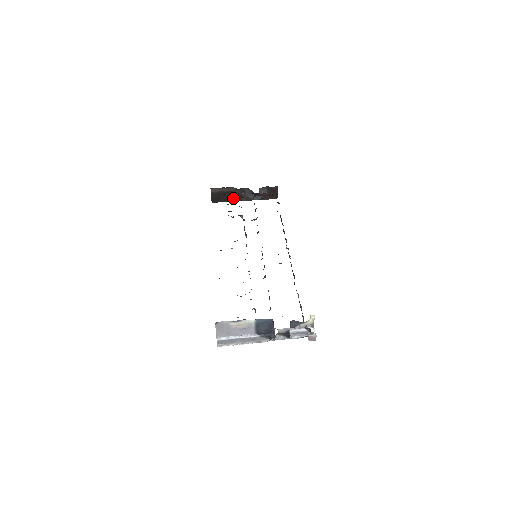
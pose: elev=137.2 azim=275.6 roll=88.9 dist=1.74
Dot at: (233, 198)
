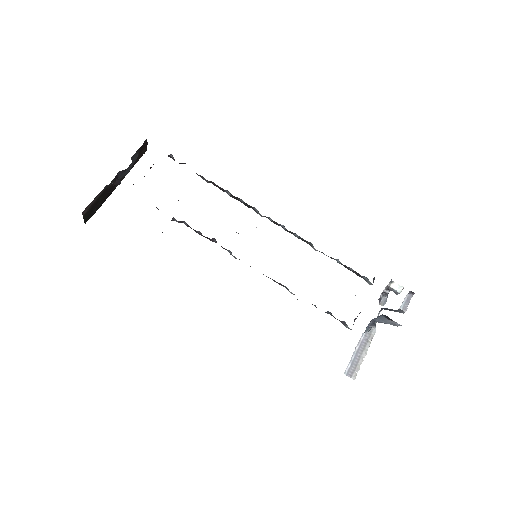
Dot at: (106, 196)
